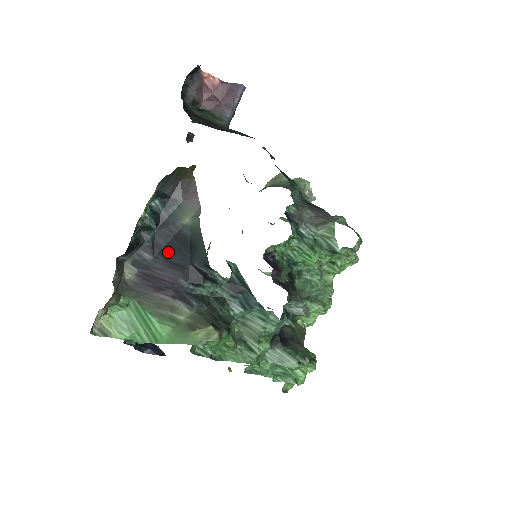
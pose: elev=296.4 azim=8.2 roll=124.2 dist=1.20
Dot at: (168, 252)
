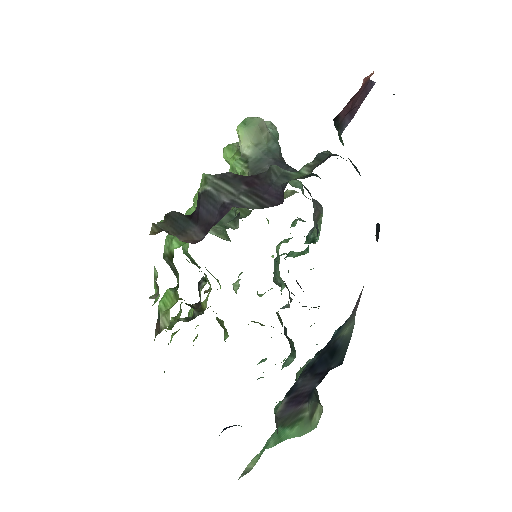
Dot at: (317, 367)
